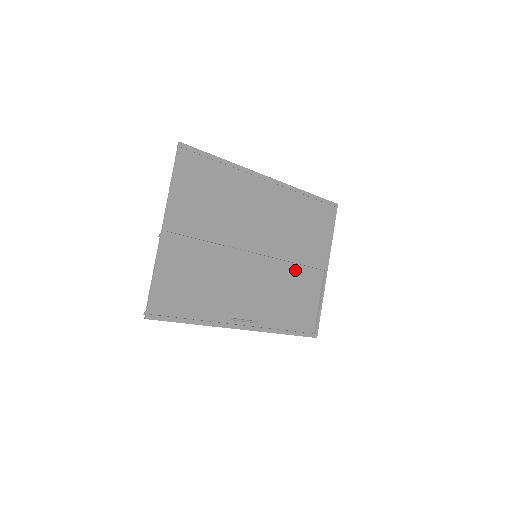
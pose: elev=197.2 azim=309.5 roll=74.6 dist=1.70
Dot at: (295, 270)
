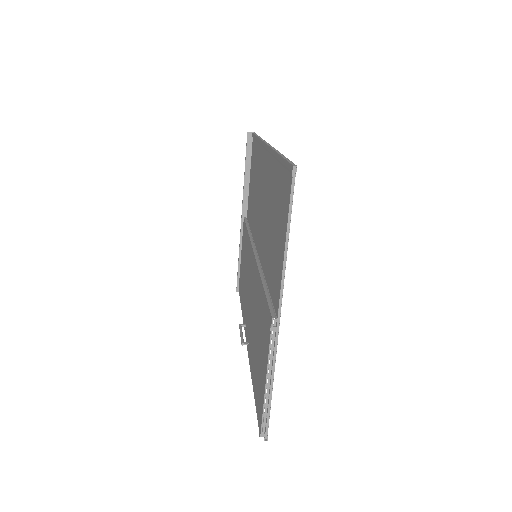
Dot at: occluded
